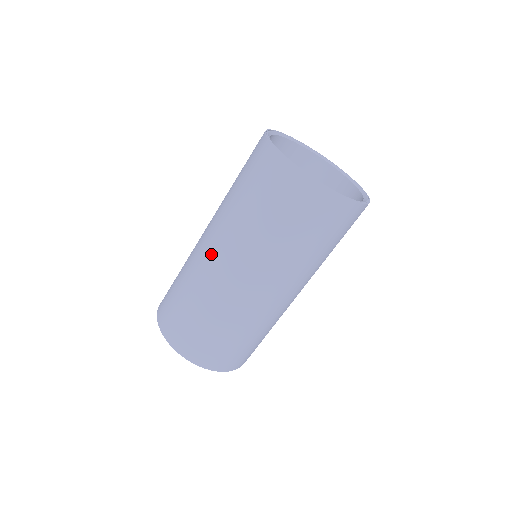
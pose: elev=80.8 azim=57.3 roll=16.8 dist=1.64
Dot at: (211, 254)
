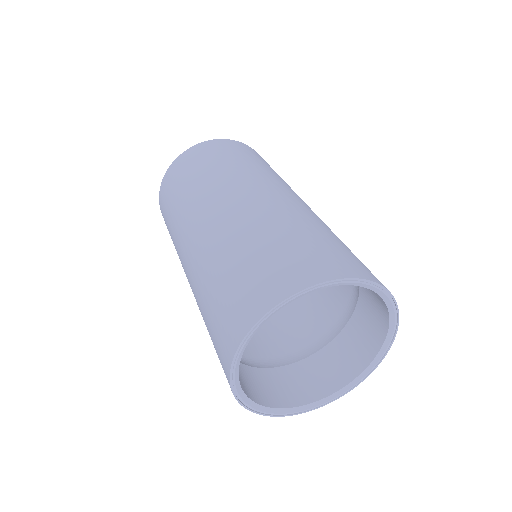
Dot at: (197, 226)
